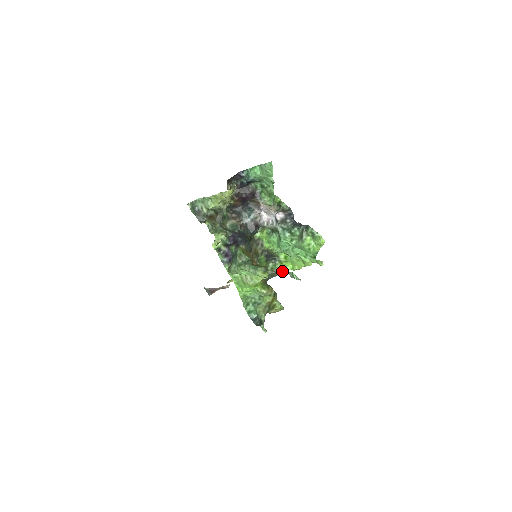
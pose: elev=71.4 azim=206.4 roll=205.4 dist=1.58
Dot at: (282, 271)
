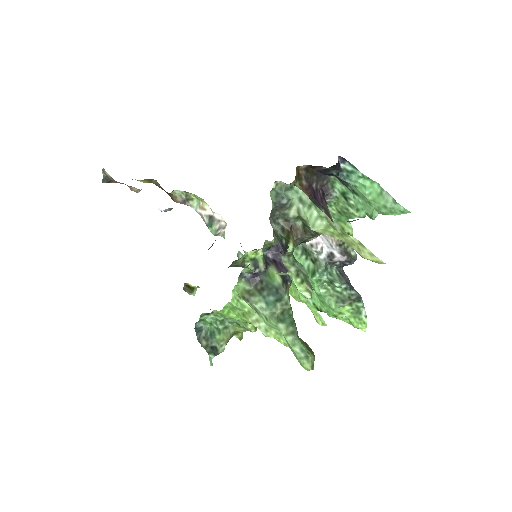
Dot at: occluded
